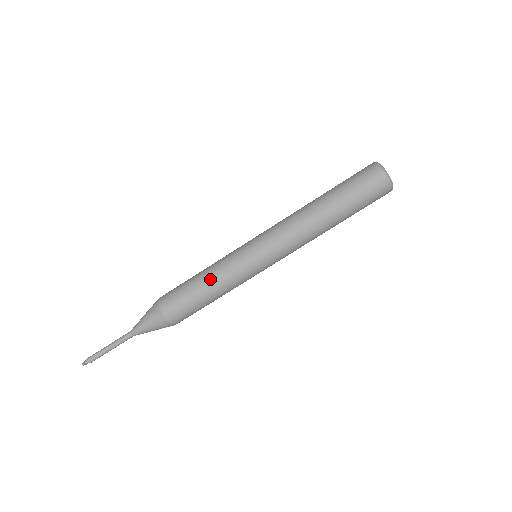
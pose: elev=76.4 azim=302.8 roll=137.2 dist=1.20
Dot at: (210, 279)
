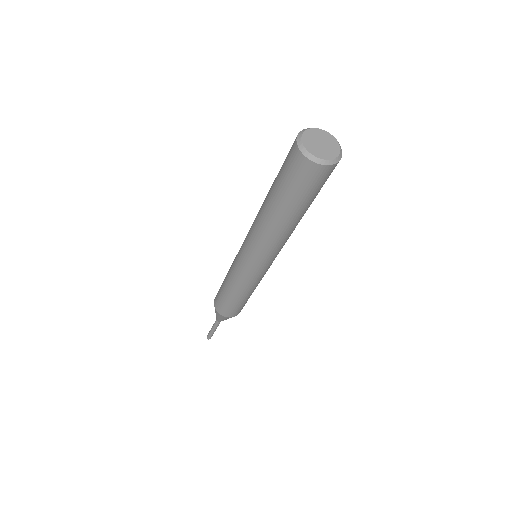
Dot at: (237, 293)
